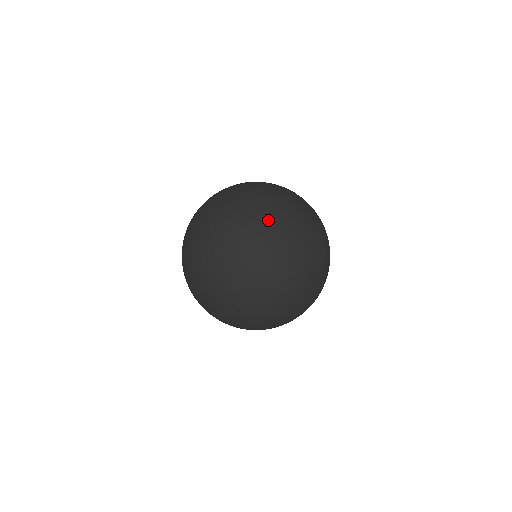
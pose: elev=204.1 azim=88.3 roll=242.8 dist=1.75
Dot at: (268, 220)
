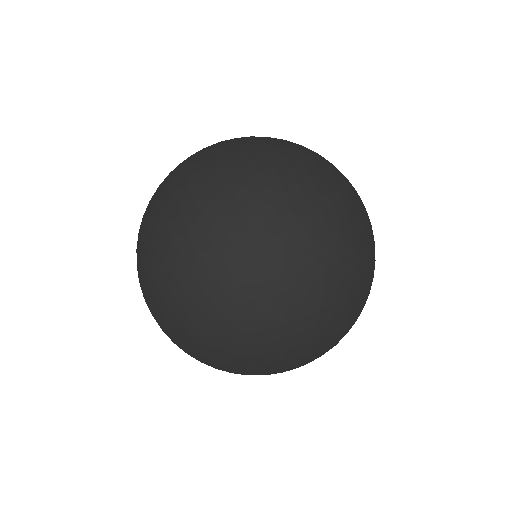
Dot at: occluded
